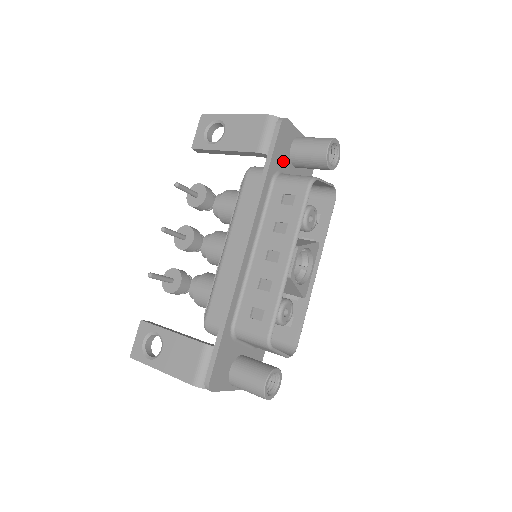
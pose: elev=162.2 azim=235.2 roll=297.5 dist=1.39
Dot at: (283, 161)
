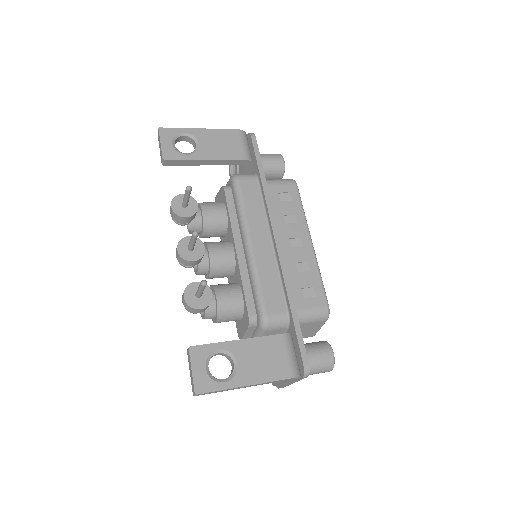
Dot at: occluded
